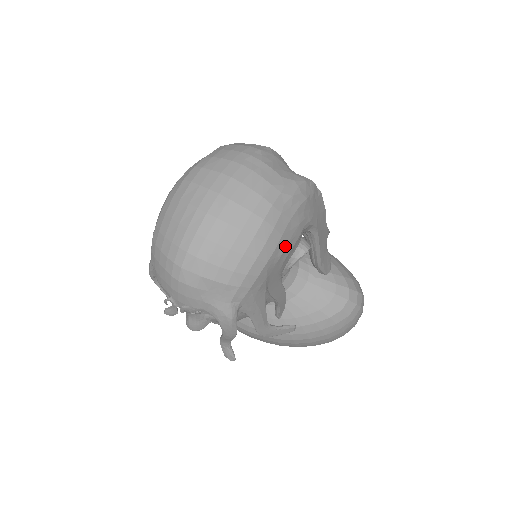
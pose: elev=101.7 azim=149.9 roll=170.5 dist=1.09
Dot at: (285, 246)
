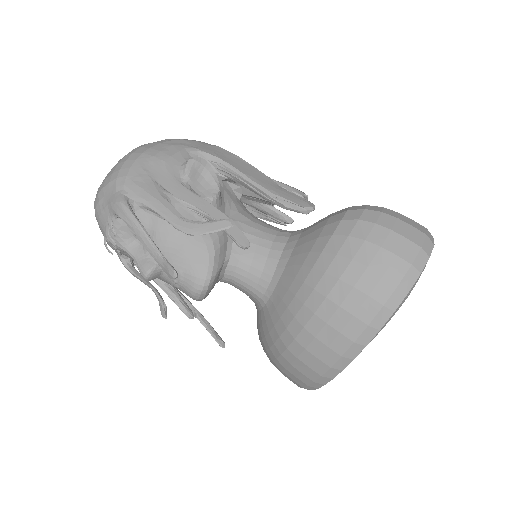
Dot at: (157, 153)
